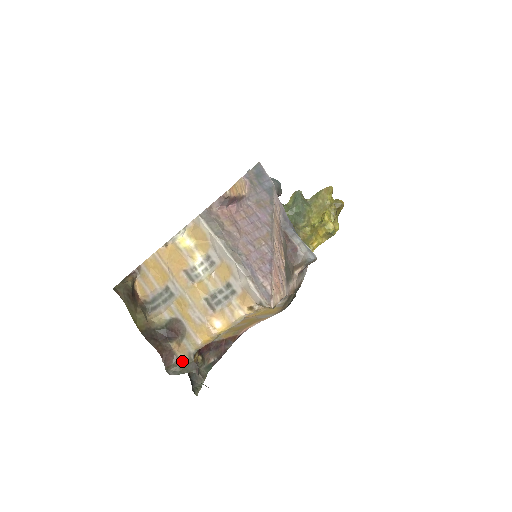
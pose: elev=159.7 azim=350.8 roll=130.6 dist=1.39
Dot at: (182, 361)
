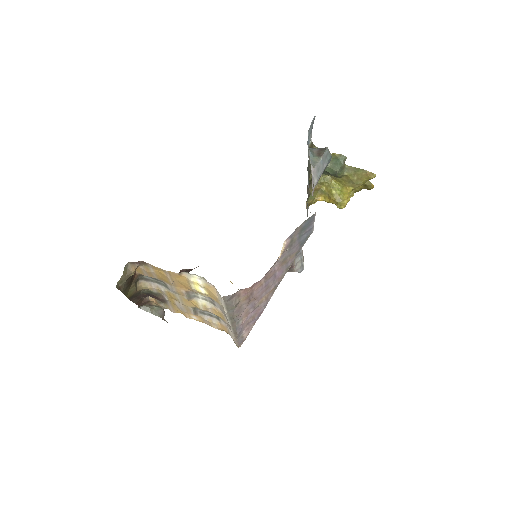
Dot at: (154, 305)
